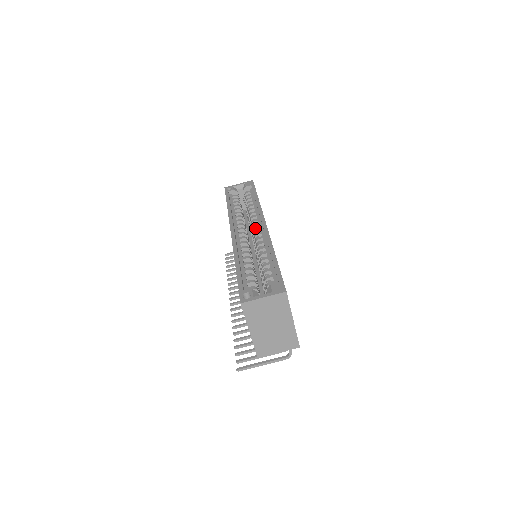
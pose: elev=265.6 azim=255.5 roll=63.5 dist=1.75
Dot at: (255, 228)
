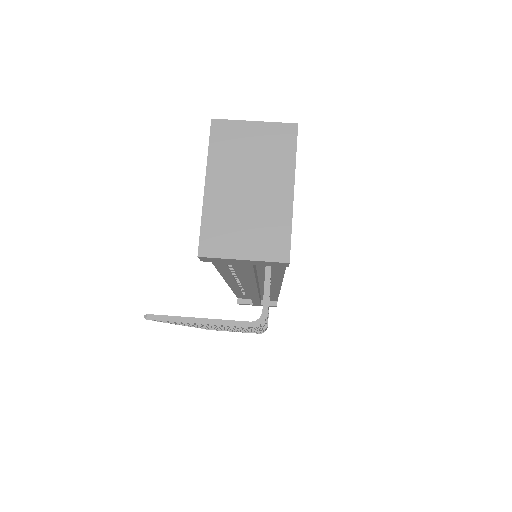
Dot at: occluded
